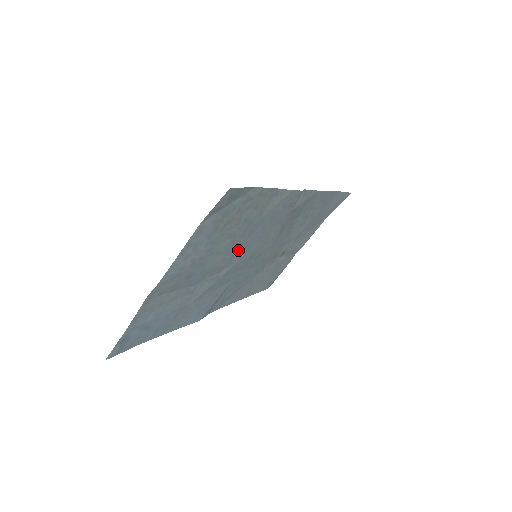
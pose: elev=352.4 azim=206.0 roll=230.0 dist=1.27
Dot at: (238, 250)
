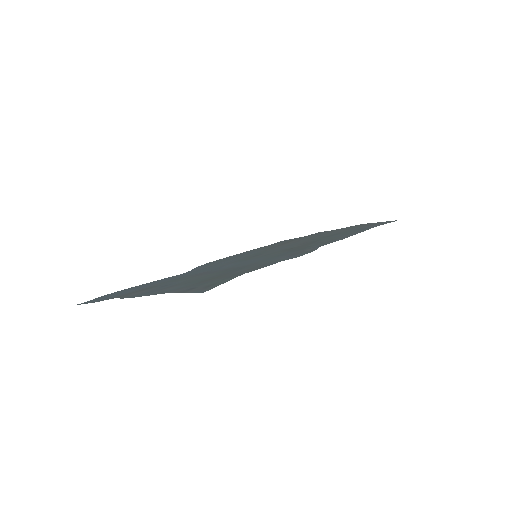
Dot at: (228, 268)
